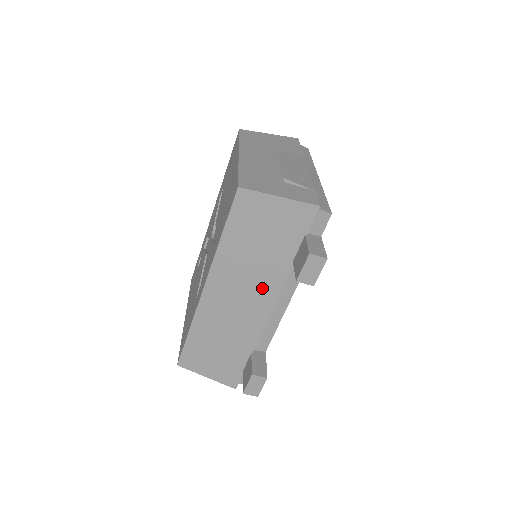
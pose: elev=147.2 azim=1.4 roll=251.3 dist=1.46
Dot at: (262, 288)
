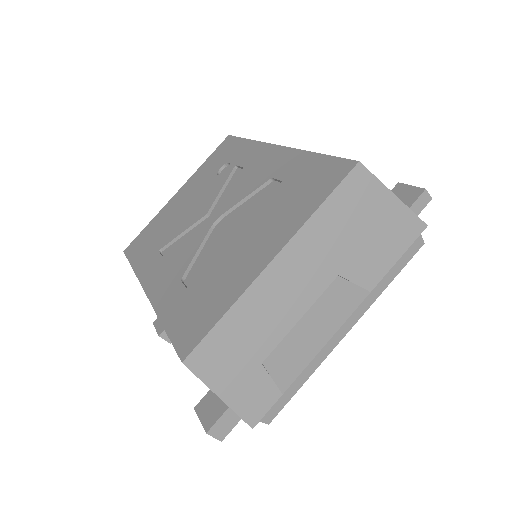
Dot at: occluded
